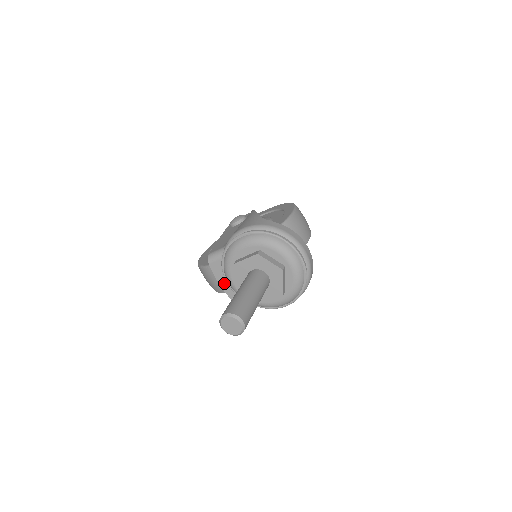
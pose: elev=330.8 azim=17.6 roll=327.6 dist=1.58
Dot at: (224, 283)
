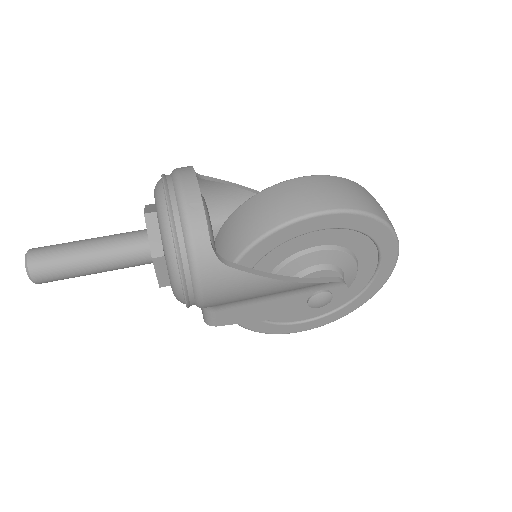
Dot at: occluded
